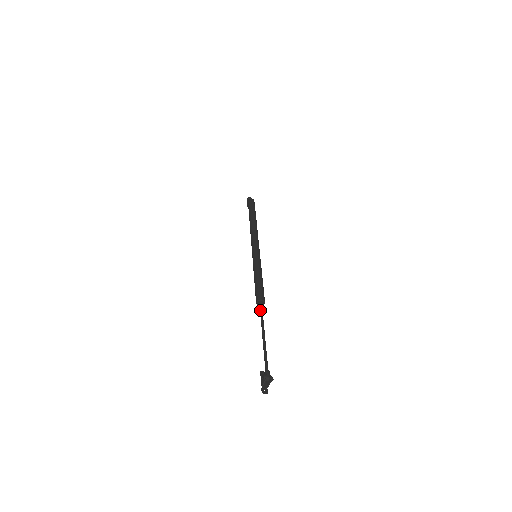
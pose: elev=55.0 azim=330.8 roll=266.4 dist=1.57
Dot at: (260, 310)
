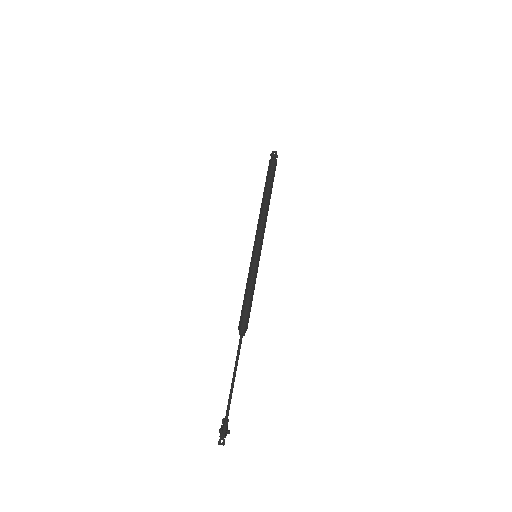
Dot at: (239, 341)
